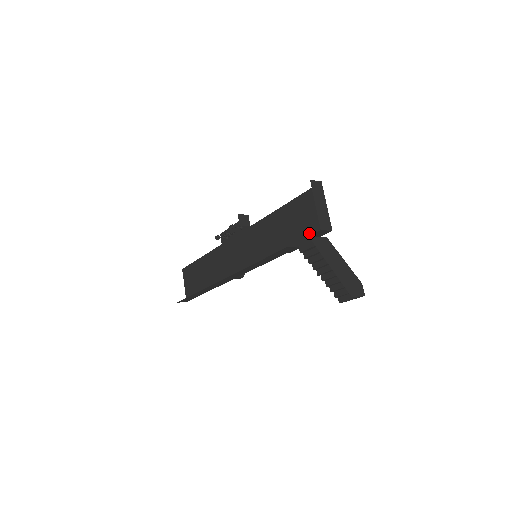
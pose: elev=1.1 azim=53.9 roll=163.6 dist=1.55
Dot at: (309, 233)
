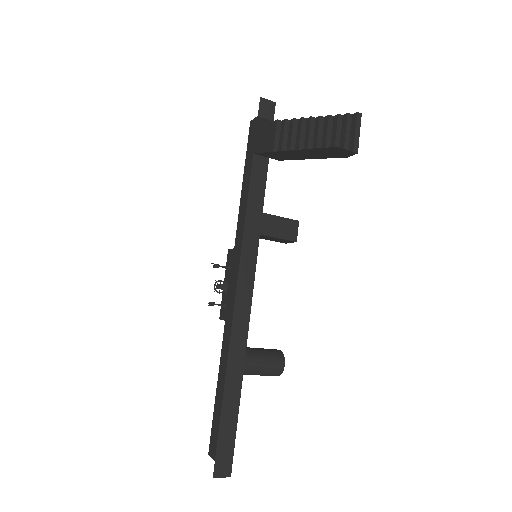
Dot at: (267, 139)
